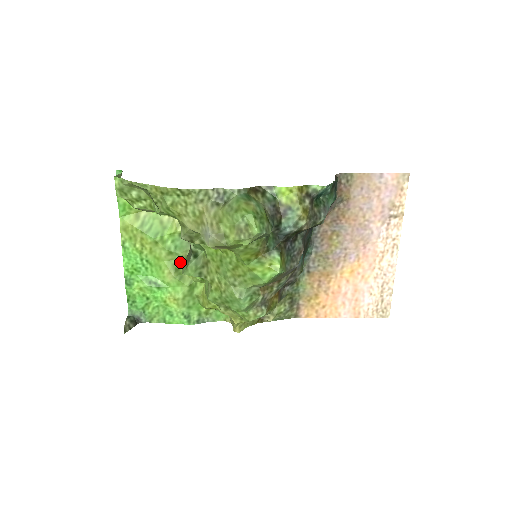
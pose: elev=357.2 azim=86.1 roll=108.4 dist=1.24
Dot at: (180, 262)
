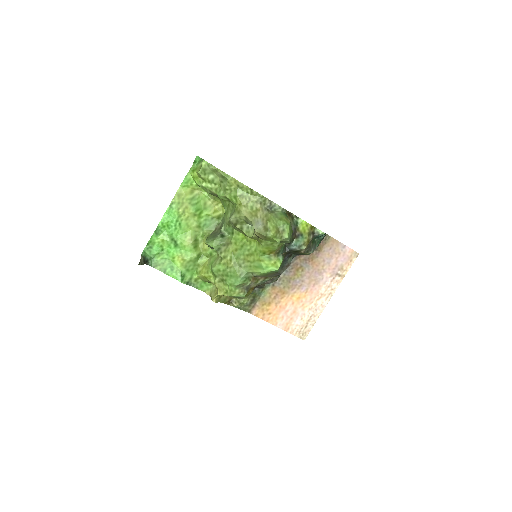
Dot at: (201, 236)
